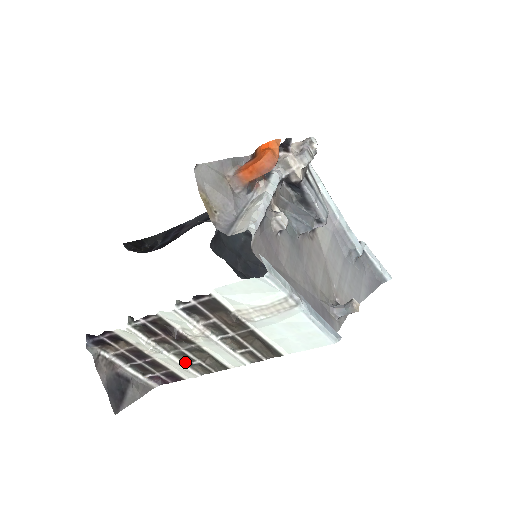
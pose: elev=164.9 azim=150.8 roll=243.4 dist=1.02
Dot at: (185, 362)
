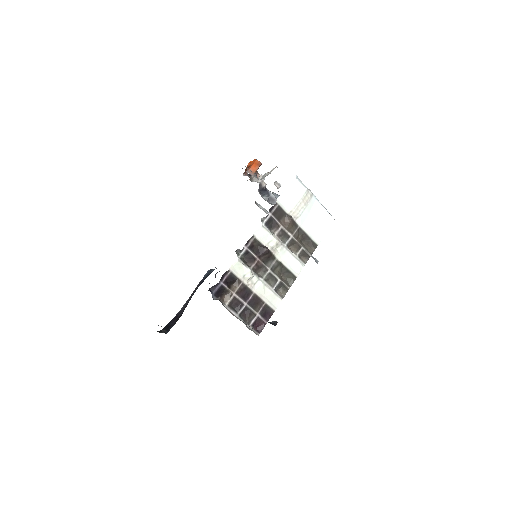
Dot at: (272, 287)
